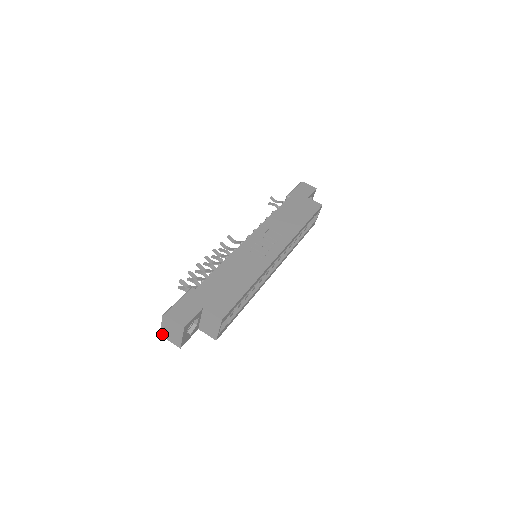
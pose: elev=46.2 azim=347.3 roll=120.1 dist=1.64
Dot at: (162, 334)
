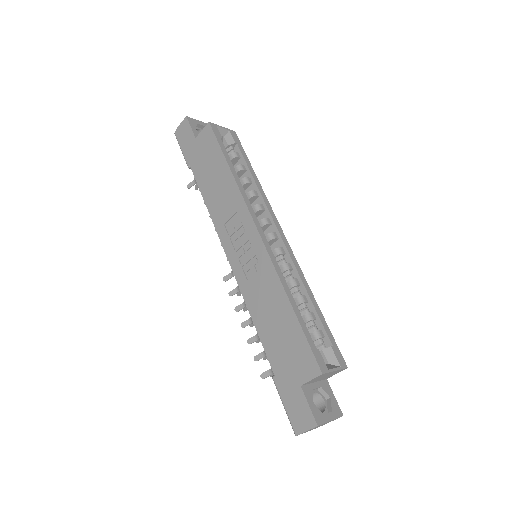
Dot at: occluded
